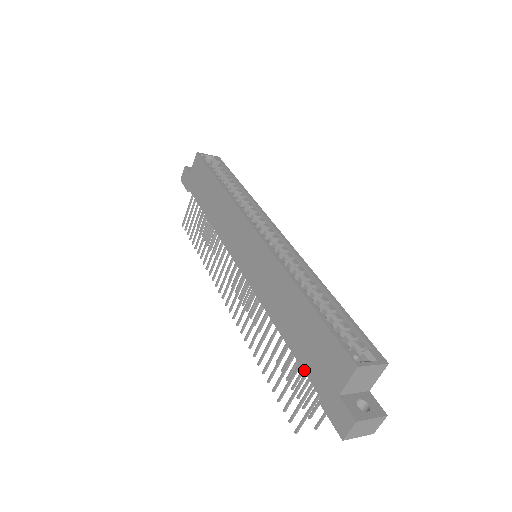
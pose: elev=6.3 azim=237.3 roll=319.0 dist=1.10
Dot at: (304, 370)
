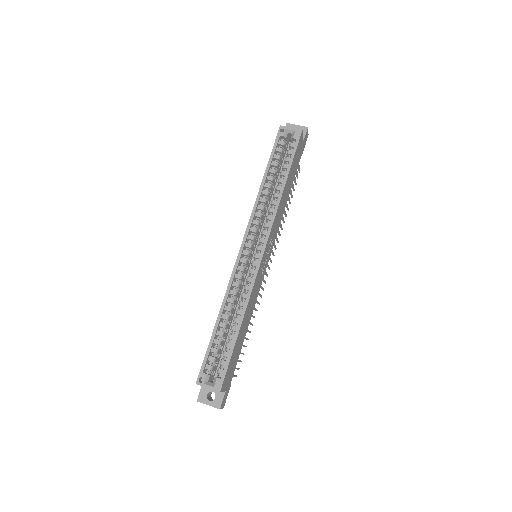
Dot at: occluded
